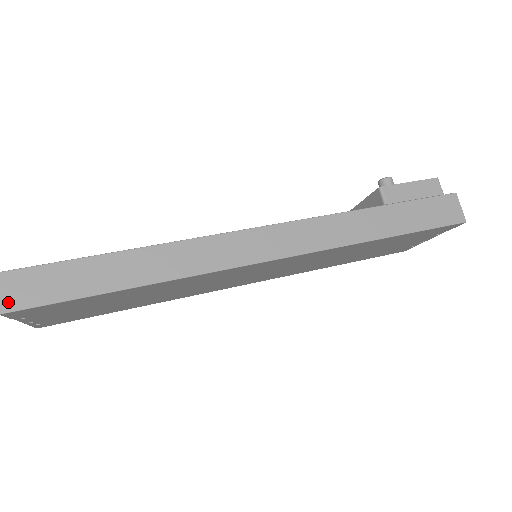
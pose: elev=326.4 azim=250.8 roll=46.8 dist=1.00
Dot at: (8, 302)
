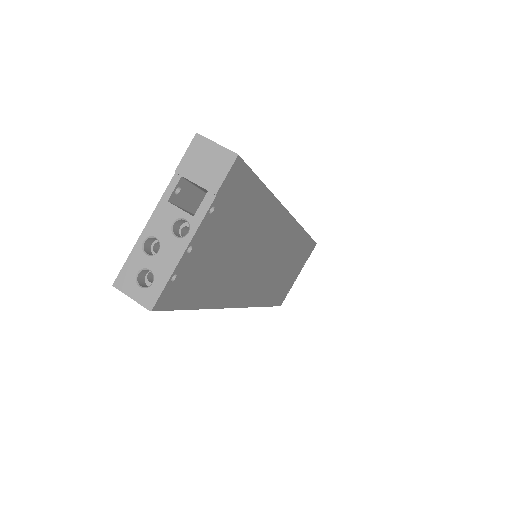
Dot at: (231, 152)
